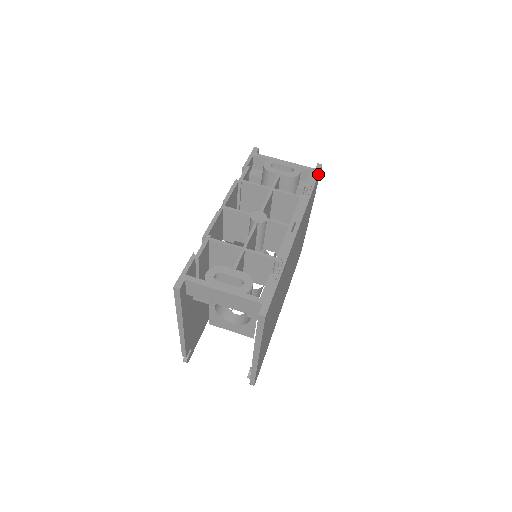
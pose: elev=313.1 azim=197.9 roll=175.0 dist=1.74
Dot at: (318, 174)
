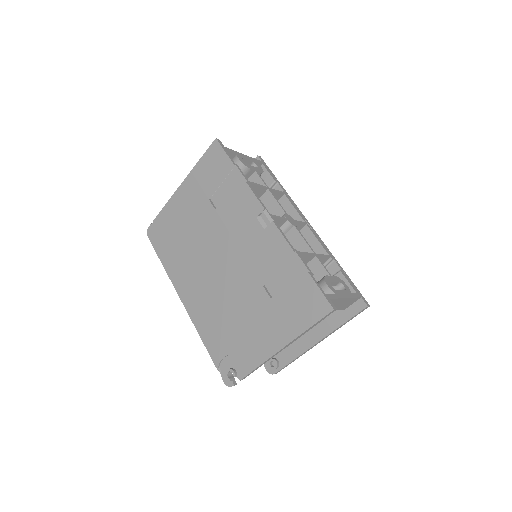
Dot at: (268, 167)
